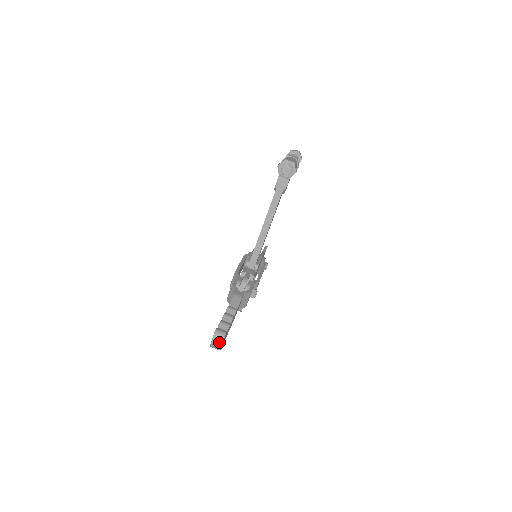
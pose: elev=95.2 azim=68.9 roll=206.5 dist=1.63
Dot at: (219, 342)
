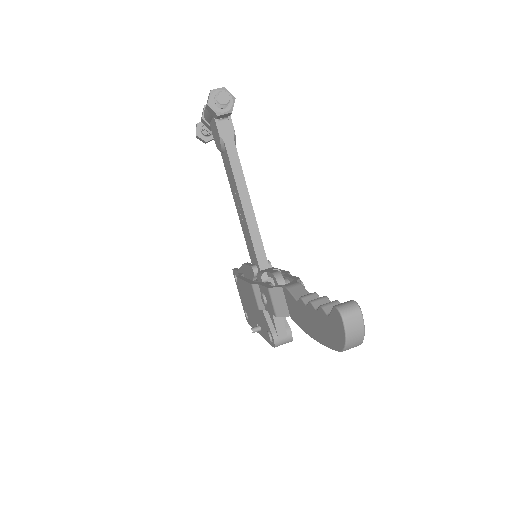
Dot at: (357, 321)
